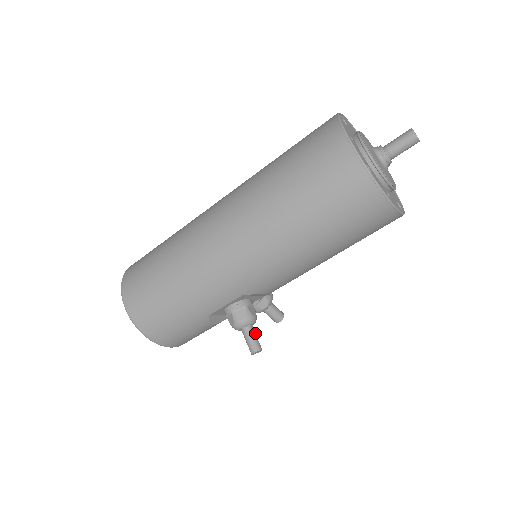
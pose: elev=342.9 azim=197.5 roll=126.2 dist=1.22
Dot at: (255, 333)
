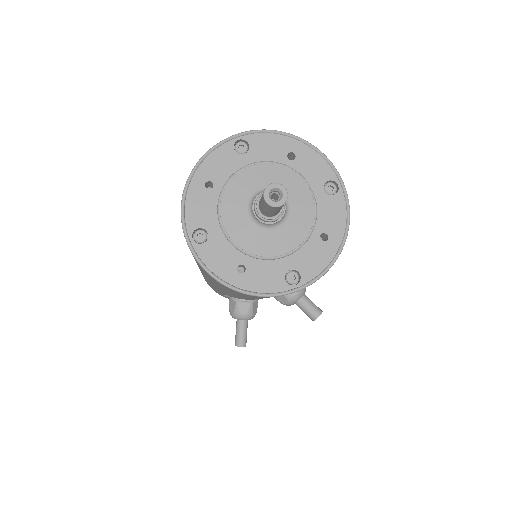
Dot at: (244, 329)
